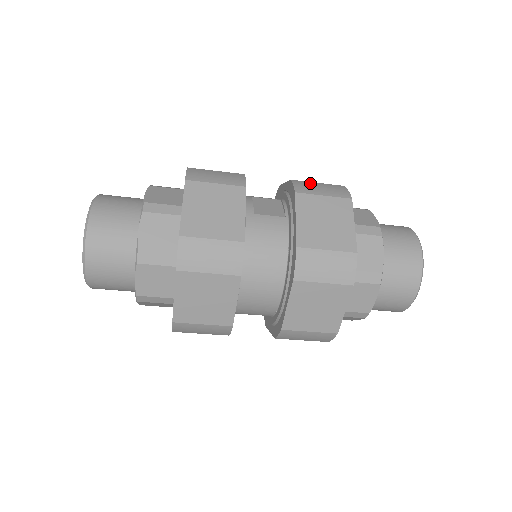
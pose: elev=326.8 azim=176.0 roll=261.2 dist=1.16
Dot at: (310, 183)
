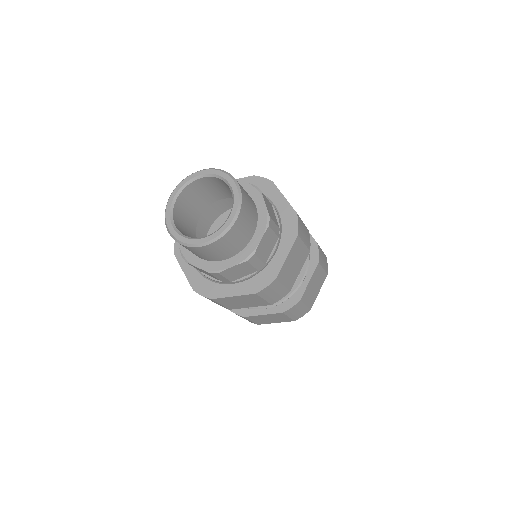
Dot at: occluded
